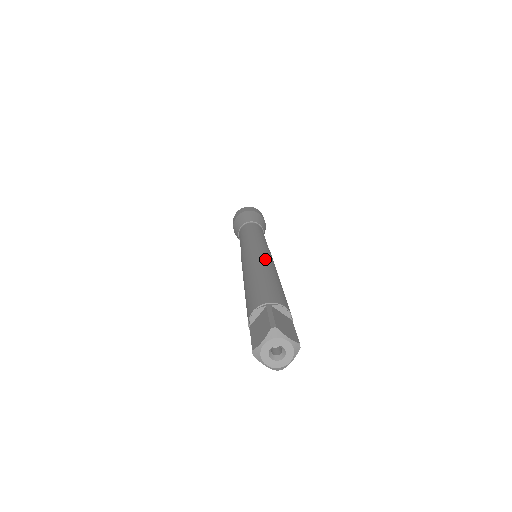
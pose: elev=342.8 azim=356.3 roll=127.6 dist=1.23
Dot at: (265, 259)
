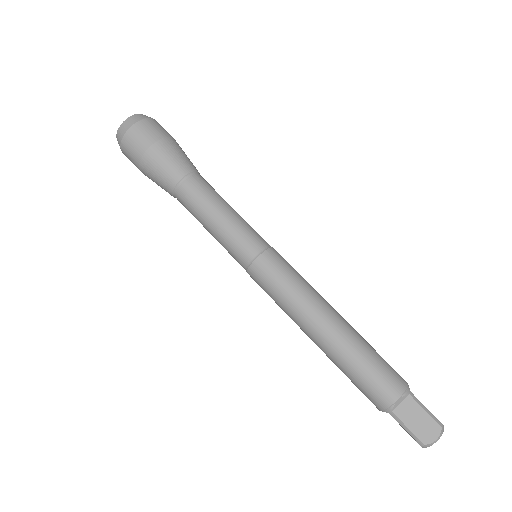
Dot at: (317, 293)
